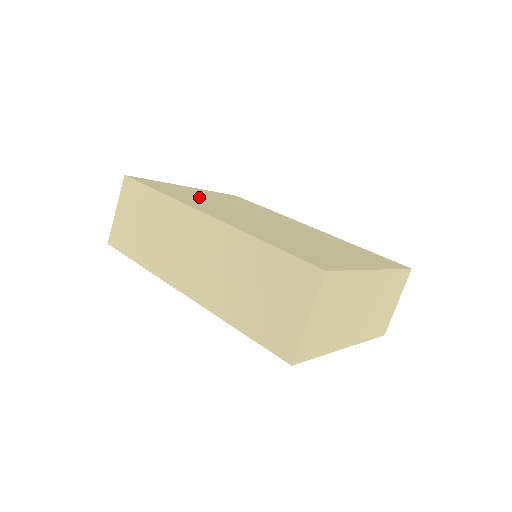
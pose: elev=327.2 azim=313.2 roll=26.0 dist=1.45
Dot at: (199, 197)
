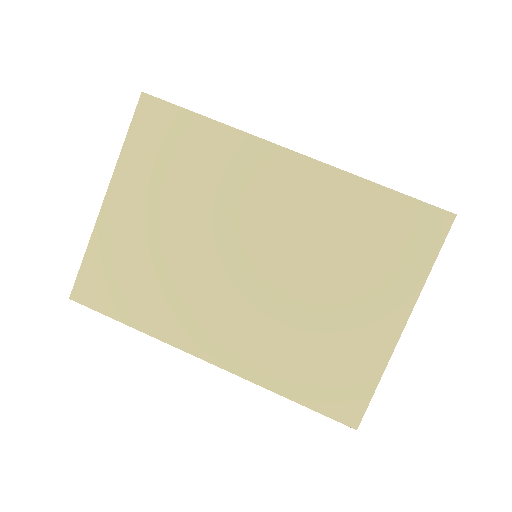
Dot at: (152, 263)
